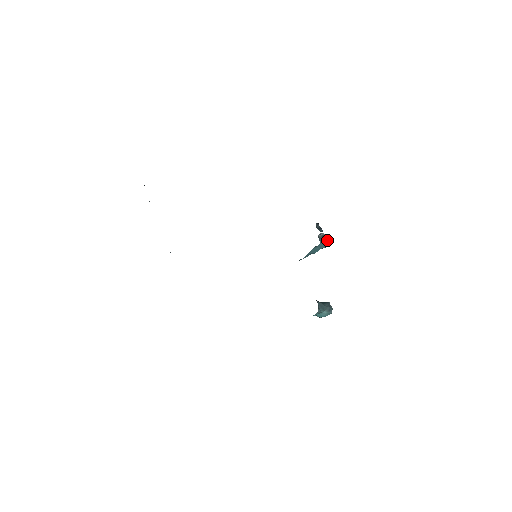
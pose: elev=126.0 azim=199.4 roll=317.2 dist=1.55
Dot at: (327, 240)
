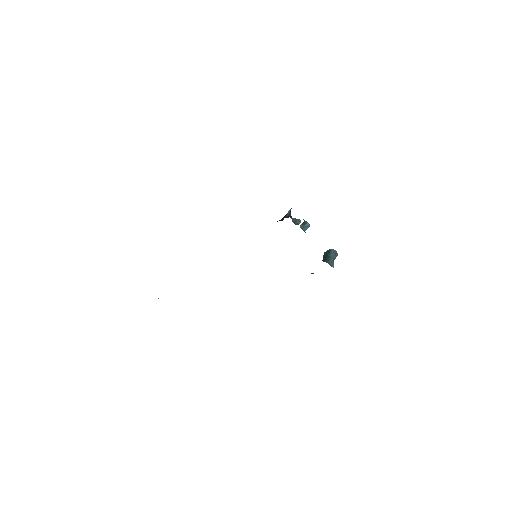
Dot at: (307, 223)
